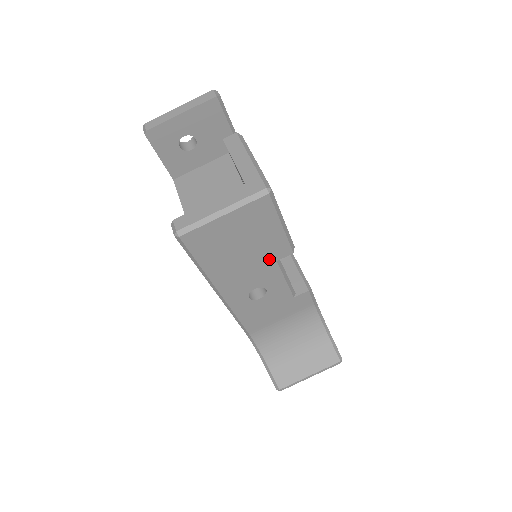
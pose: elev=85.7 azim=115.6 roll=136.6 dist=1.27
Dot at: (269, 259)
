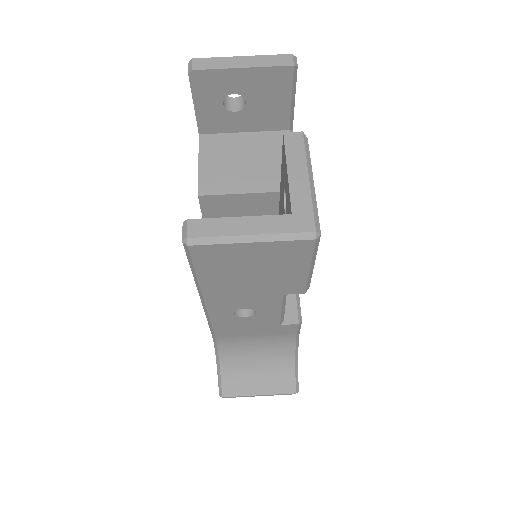
Dot at: (276, 291)
